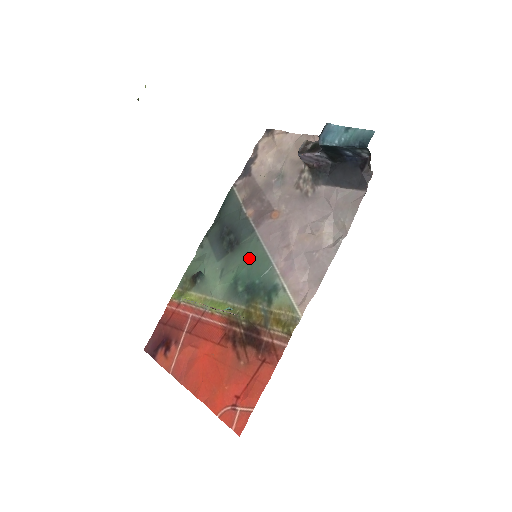
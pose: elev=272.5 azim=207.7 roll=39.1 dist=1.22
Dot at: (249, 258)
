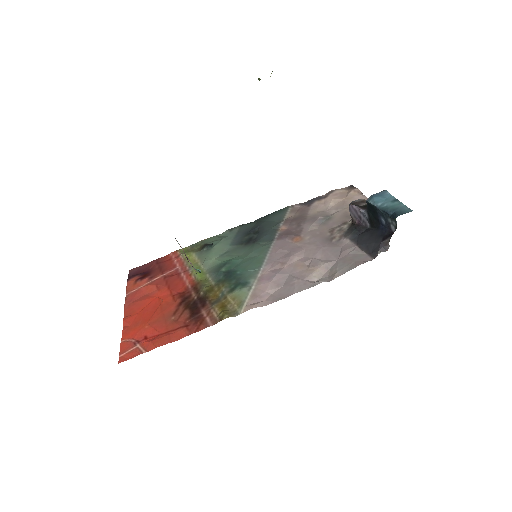
Dot at: (250, 255)
